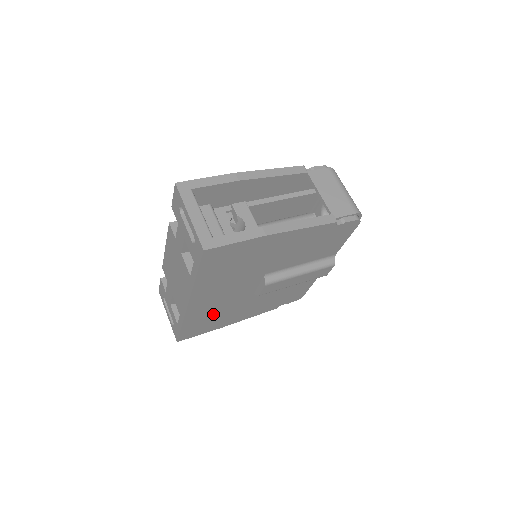
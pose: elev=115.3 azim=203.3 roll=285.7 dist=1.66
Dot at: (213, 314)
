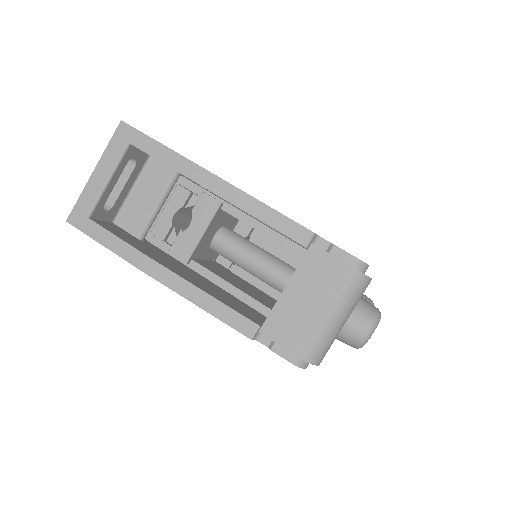
Dot at: occluded
